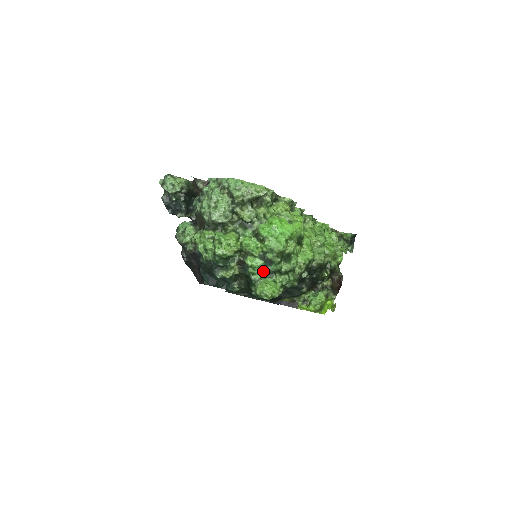
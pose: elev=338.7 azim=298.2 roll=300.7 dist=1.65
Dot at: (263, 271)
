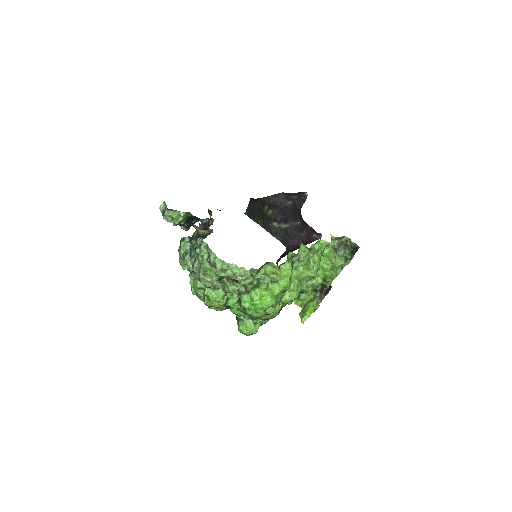
Dot at: occluded
